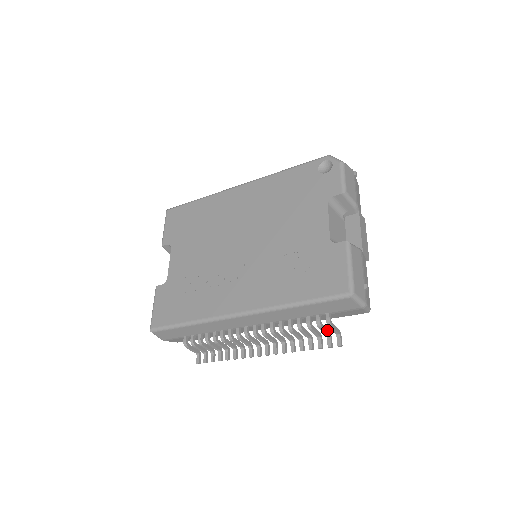
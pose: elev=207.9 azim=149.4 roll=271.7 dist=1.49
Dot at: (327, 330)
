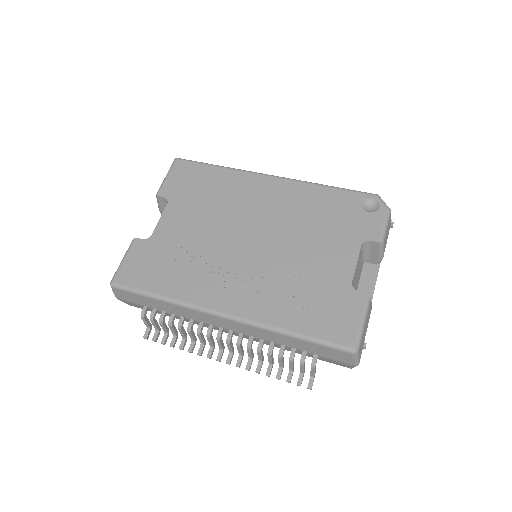
Dot at: (304, 368)
